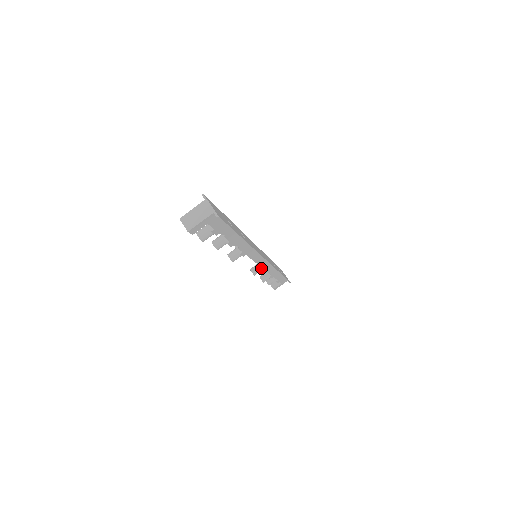
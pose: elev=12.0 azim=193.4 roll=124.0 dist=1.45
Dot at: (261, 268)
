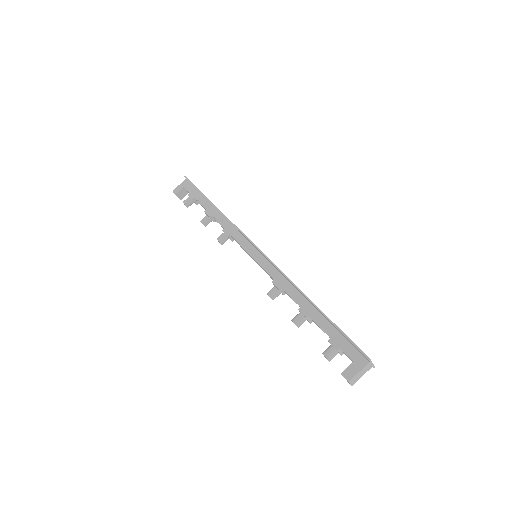
Dot at: (232, 240)
